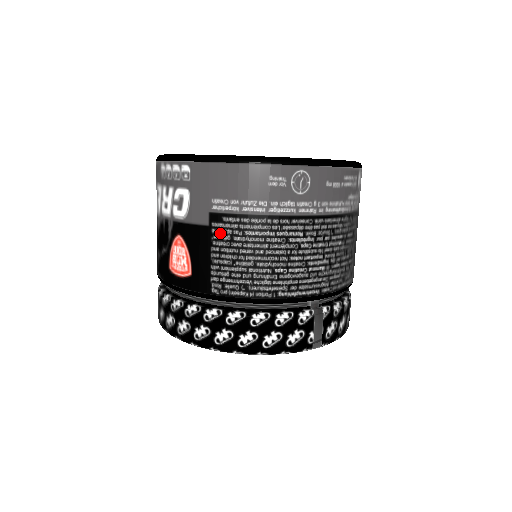
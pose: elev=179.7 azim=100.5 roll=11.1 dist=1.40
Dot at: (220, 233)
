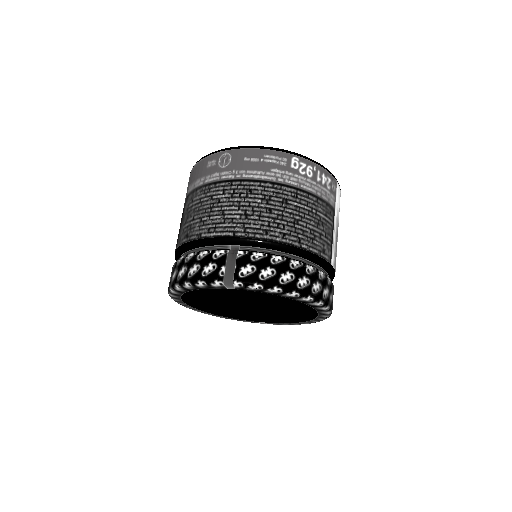
Dot at: (186, 207)
